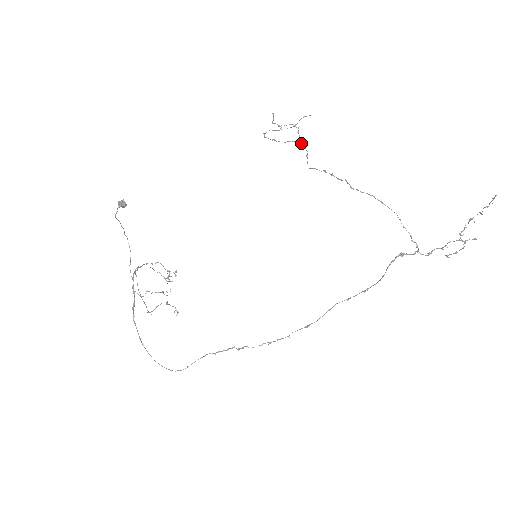
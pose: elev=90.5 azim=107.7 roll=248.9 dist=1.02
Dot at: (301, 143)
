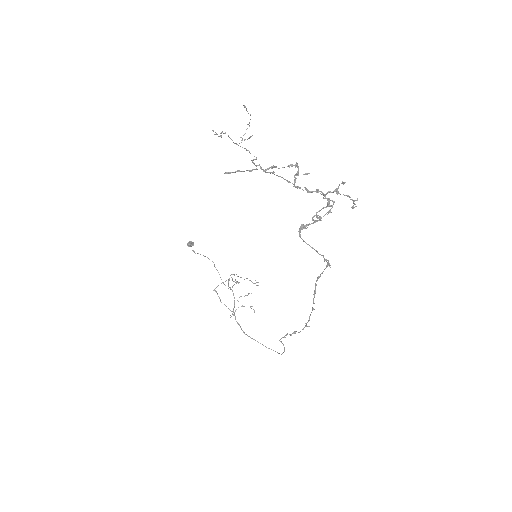
Dot at: occluded
